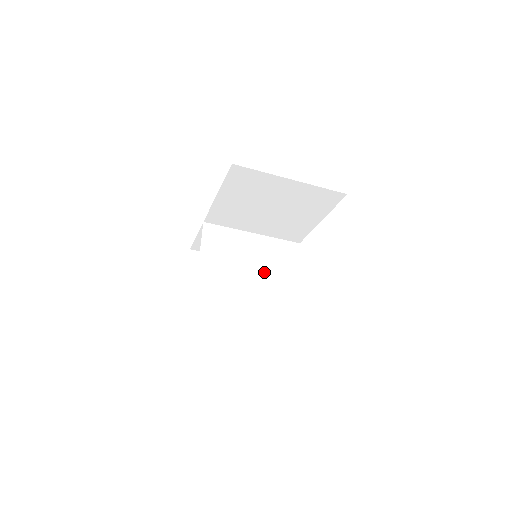
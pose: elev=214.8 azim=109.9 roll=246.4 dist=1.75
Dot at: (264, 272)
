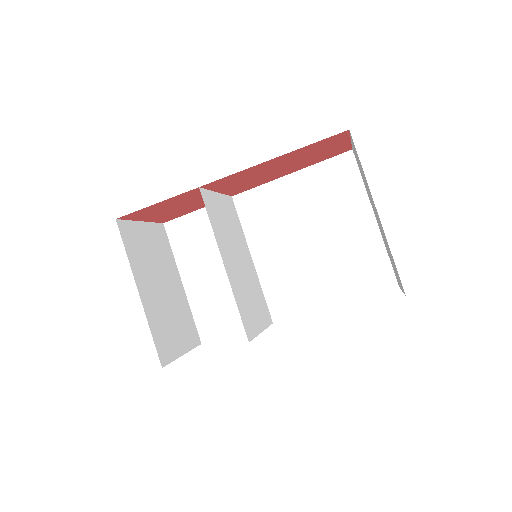
Dot at: (242, 281)
